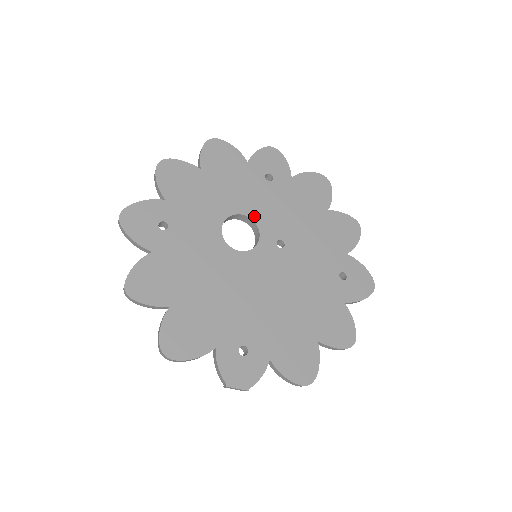
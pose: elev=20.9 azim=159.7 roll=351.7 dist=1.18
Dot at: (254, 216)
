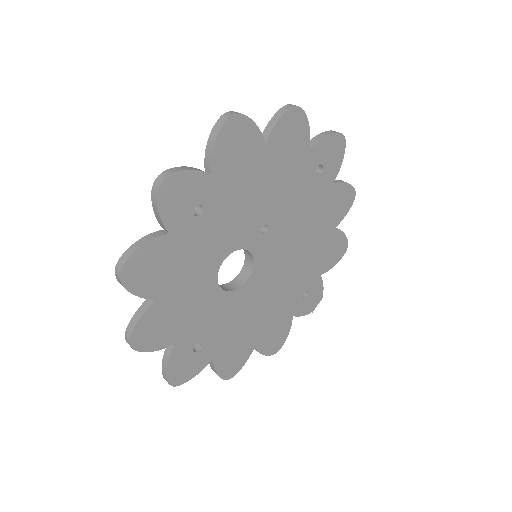
Dot at: (229, 250)
